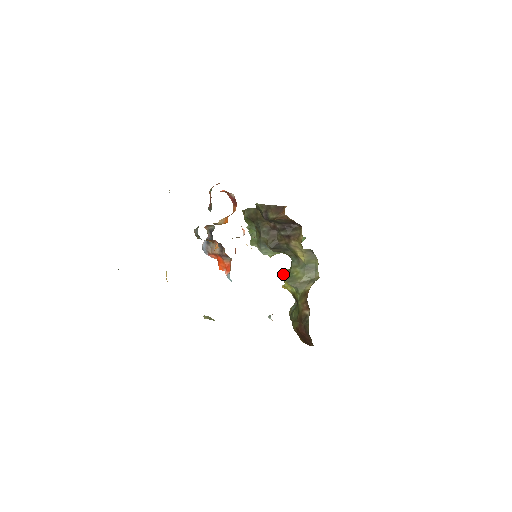
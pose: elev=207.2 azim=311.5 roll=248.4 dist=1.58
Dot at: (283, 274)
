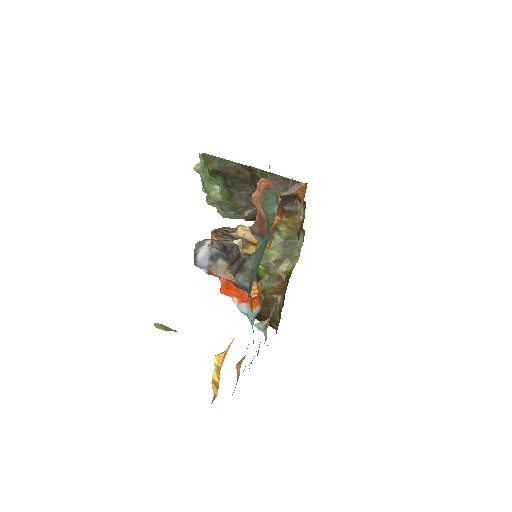
Dot at: occluded
